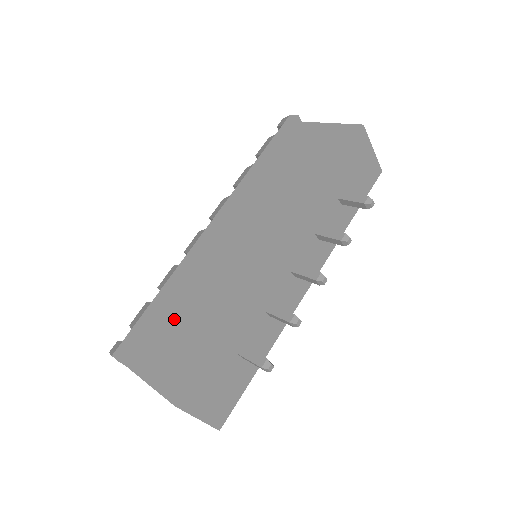
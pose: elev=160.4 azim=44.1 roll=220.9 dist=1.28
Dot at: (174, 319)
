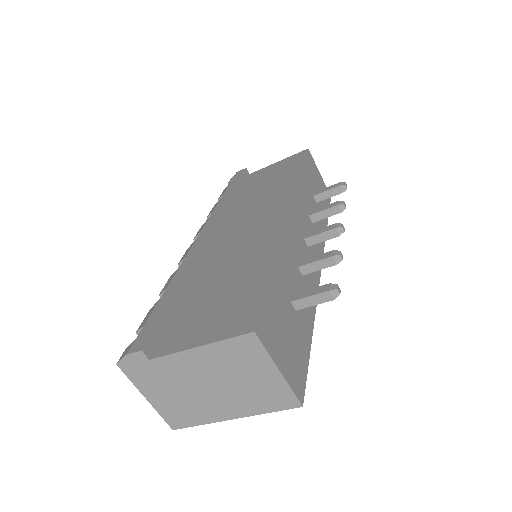
Dot at: (198, 297)
